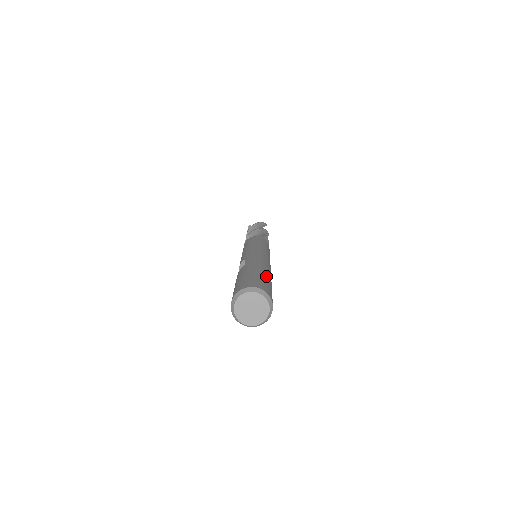
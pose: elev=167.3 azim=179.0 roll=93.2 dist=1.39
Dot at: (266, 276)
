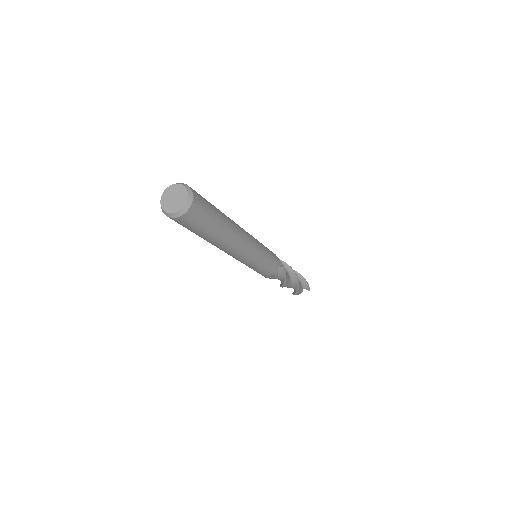
Dot at: (218, 219)
